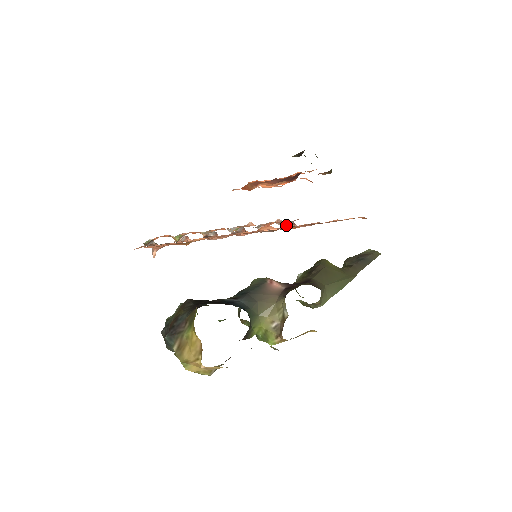
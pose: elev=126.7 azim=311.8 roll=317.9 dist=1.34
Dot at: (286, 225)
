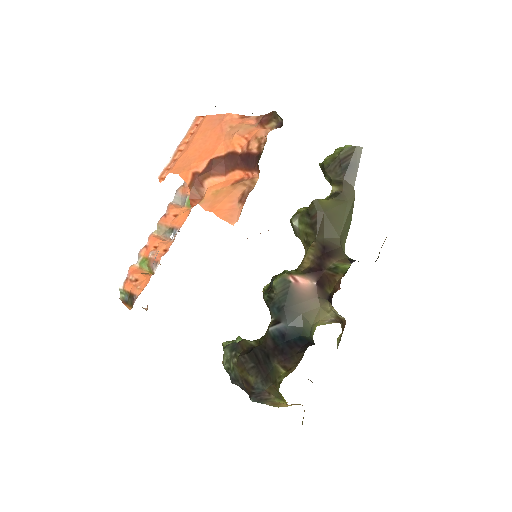
Dot at: occluded
